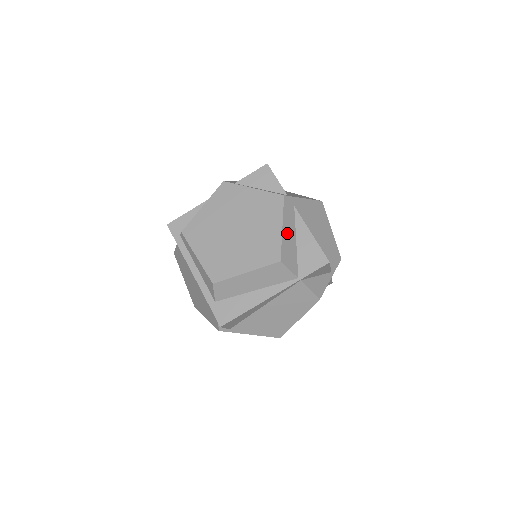
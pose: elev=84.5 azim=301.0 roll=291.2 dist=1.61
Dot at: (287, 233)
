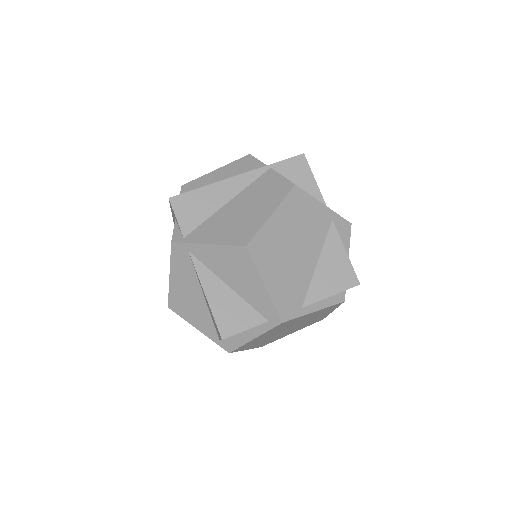
Dot at: occluded
